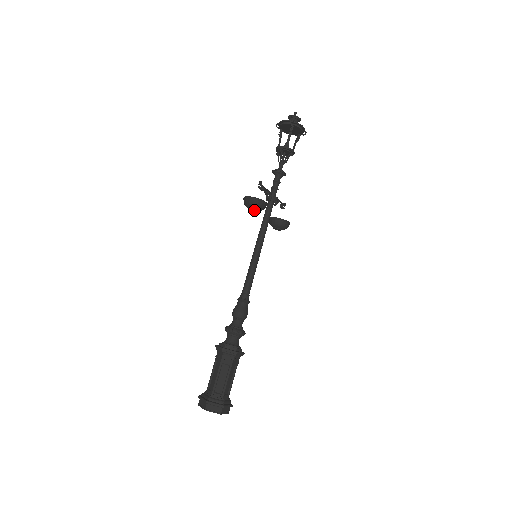
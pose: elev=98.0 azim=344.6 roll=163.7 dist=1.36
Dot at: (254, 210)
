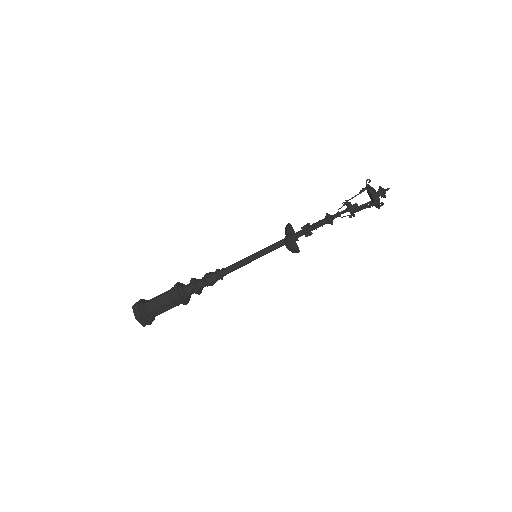
Dot at: (287, 248)
